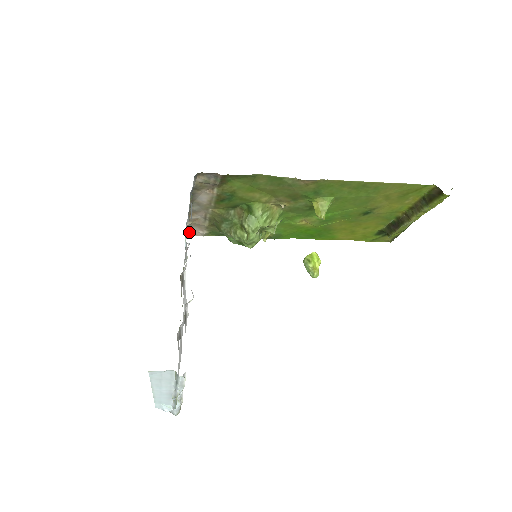
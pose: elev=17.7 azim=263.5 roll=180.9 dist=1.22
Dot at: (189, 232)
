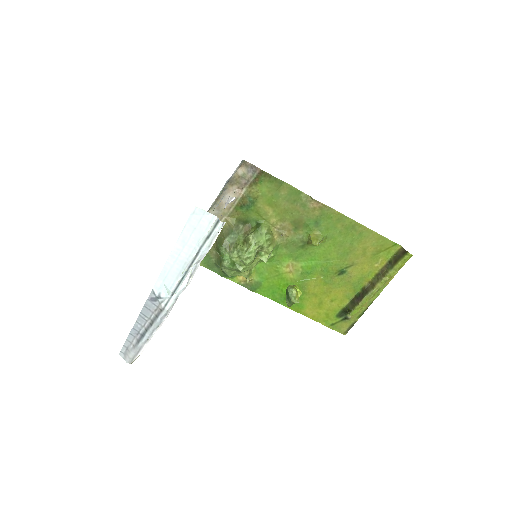
Dot at: occluded
